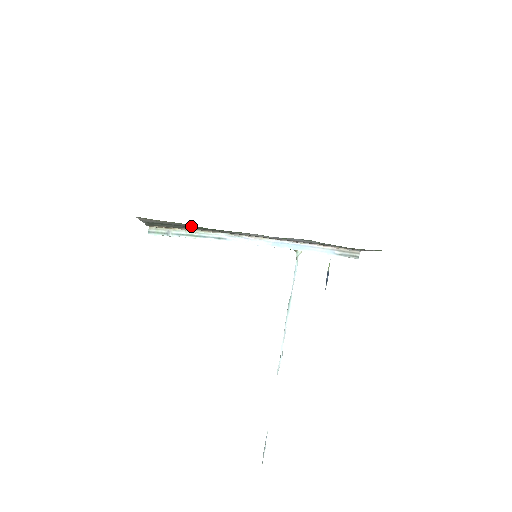
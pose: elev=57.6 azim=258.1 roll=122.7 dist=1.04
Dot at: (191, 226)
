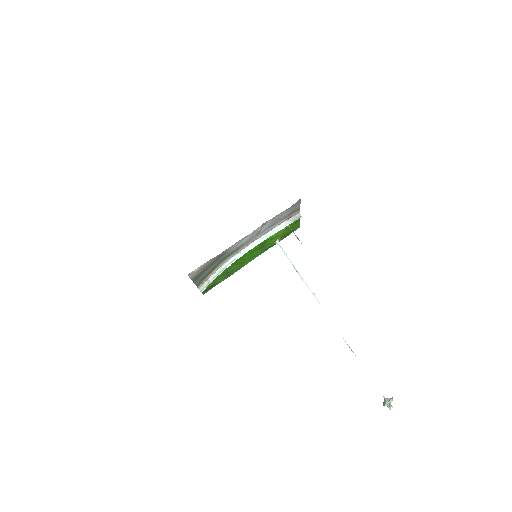
Dot at: (213, 260)
